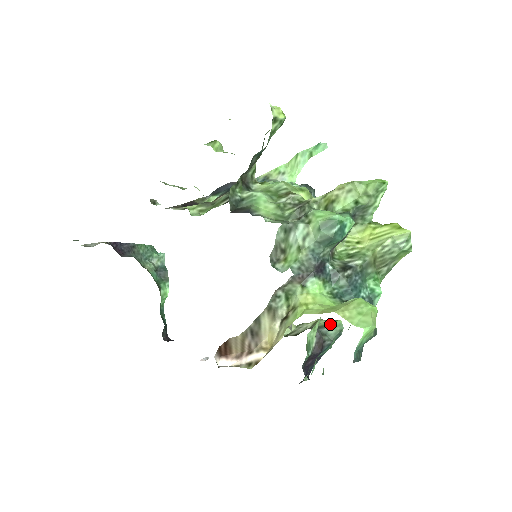
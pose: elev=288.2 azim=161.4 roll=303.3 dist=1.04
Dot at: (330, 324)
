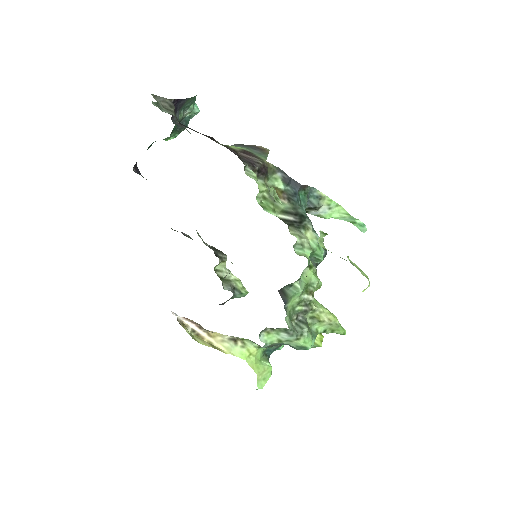
Dot at: (242, 292)
